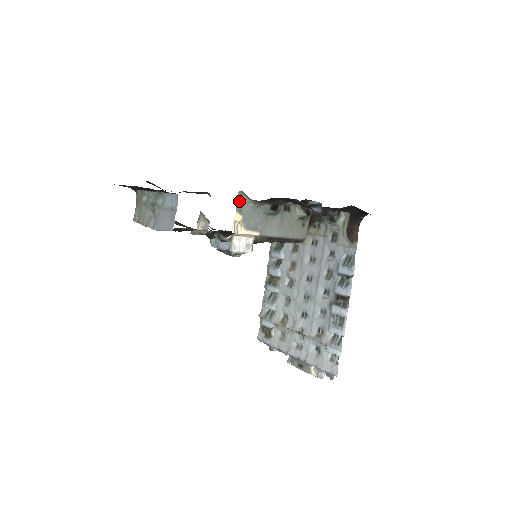
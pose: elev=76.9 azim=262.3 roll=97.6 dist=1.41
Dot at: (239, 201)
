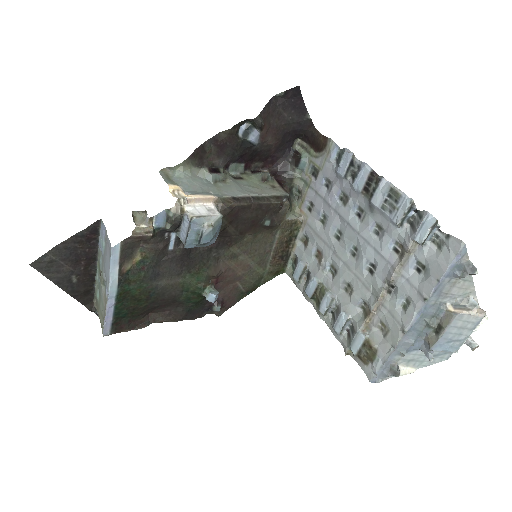
Dot at: (166, 178)
